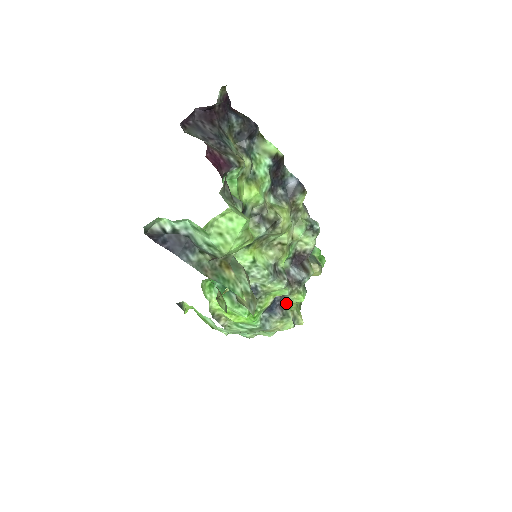
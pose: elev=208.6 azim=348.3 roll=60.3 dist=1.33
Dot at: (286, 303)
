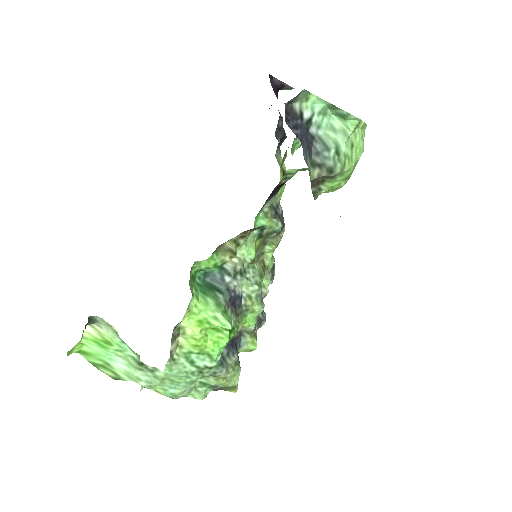
Dot at: (238, 347)
